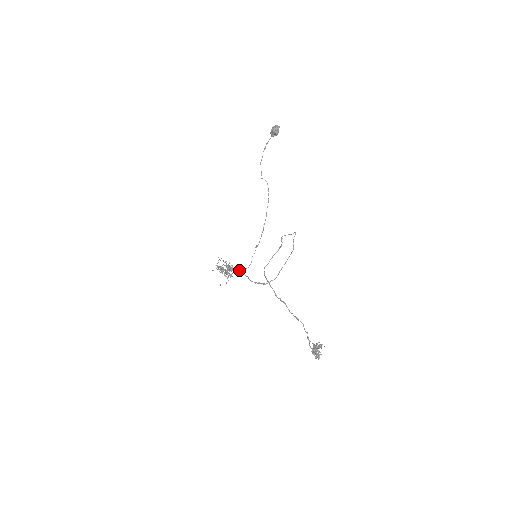
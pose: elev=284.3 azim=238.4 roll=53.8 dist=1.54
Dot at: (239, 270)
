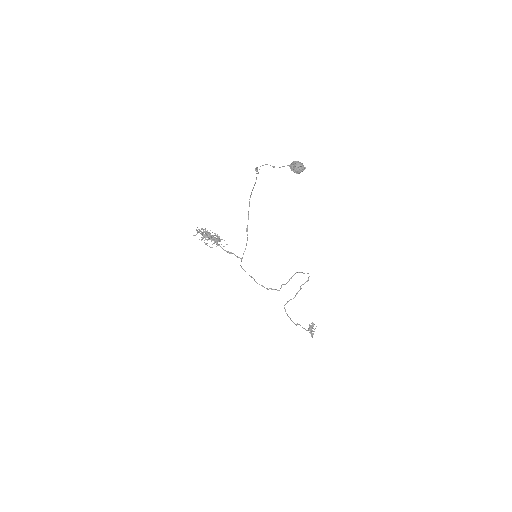
Dot at: occluded
